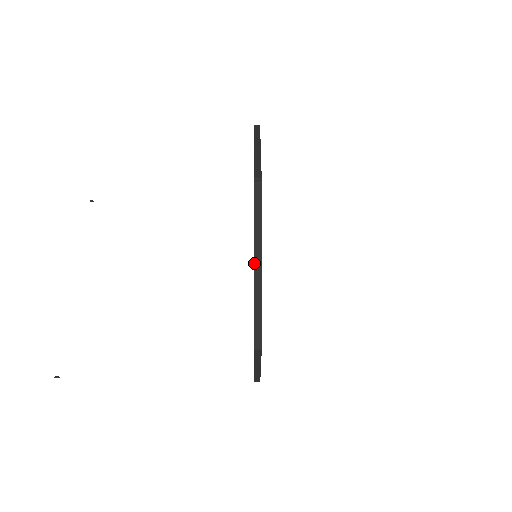
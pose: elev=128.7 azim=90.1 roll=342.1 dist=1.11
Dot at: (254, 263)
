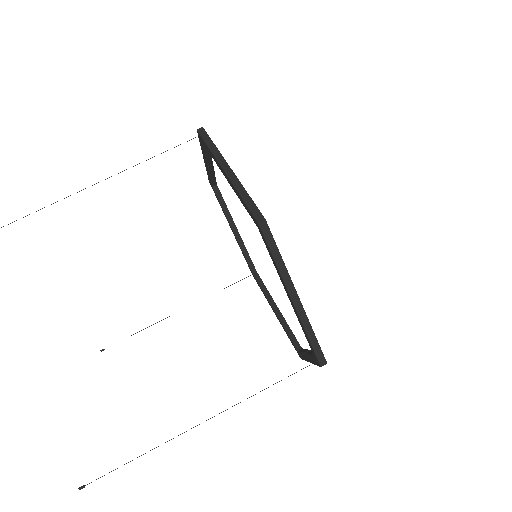
Dot at: occluded
